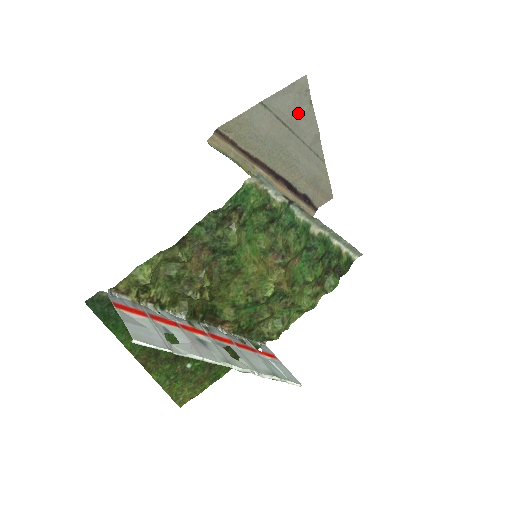
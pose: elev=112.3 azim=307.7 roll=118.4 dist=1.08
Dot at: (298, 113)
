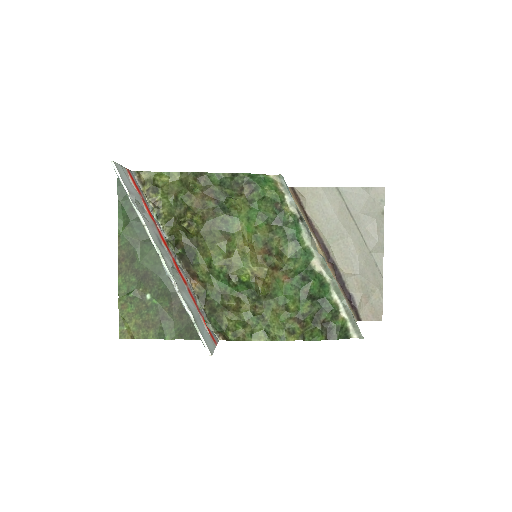
Dot at: (368, 214)
